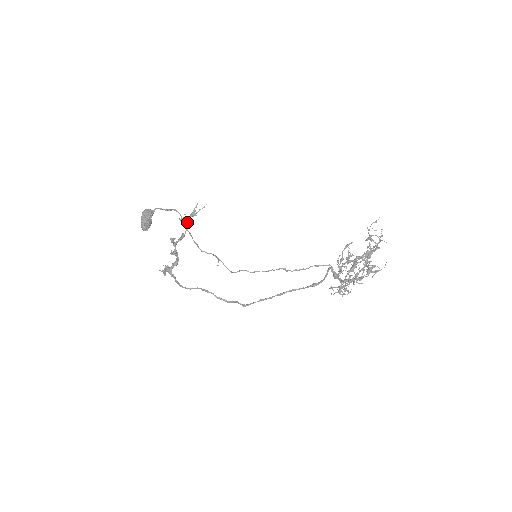
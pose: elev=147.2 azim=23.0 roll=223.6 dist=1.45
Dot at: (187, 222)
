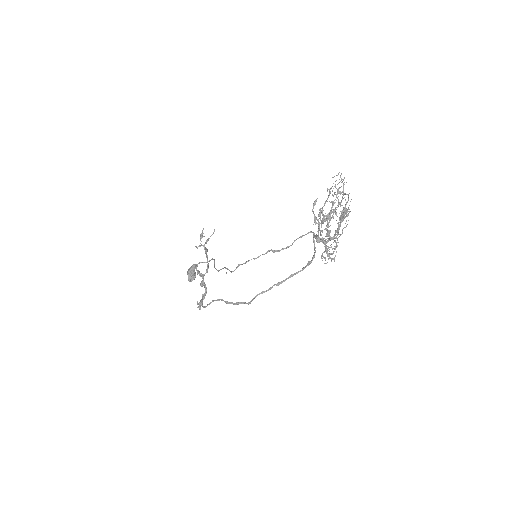
Dot at: (205, 250)
